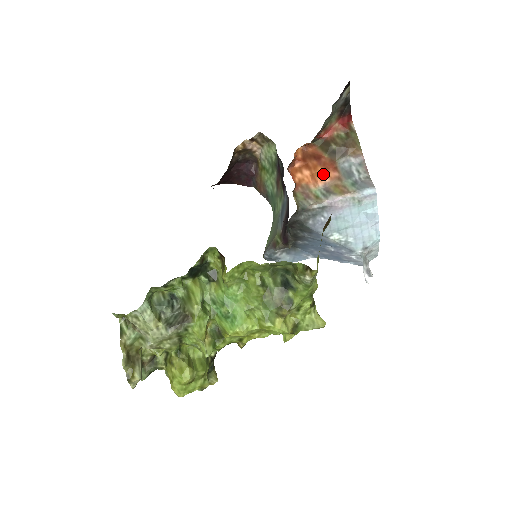
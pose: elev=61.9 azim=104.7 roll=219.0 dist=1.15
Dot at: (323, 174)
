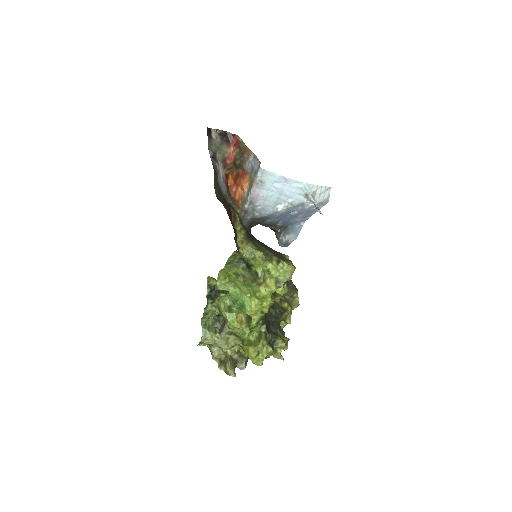
Dot at: (244, 182)
